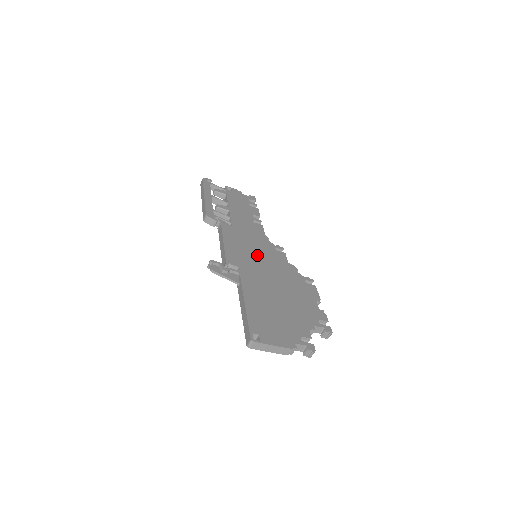
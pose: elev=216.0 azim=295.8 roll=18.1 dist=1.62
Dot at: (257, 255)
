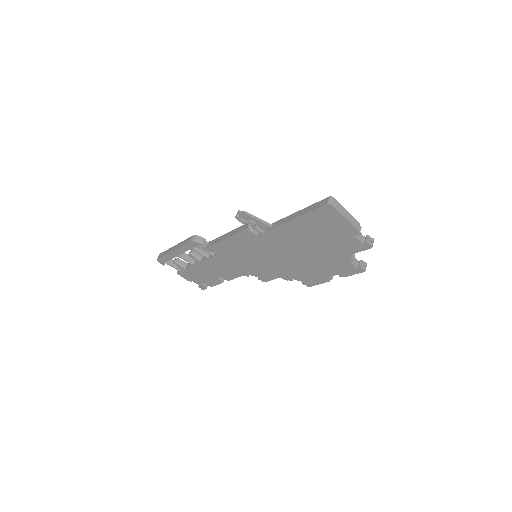
Dot at: occluded
